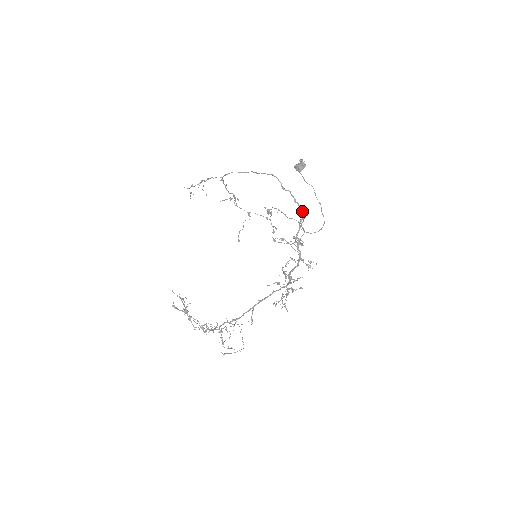
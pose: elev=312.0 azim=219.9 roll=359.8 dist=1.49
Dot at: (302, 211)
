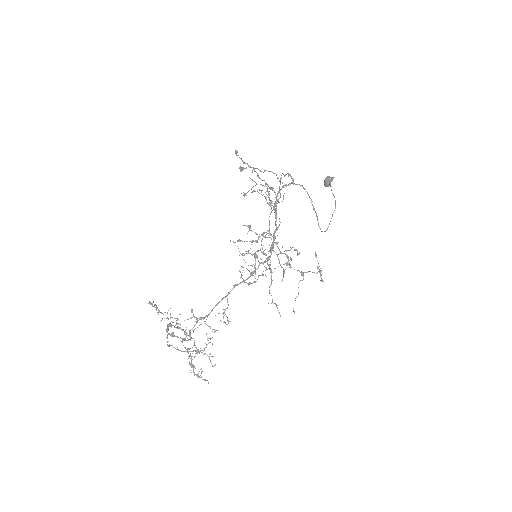
Dot at: (292, 179)
